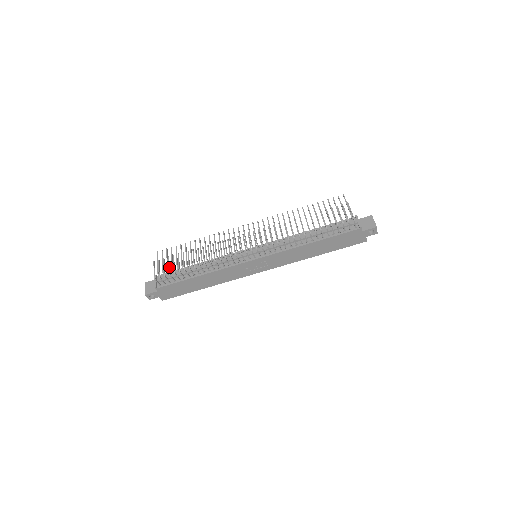
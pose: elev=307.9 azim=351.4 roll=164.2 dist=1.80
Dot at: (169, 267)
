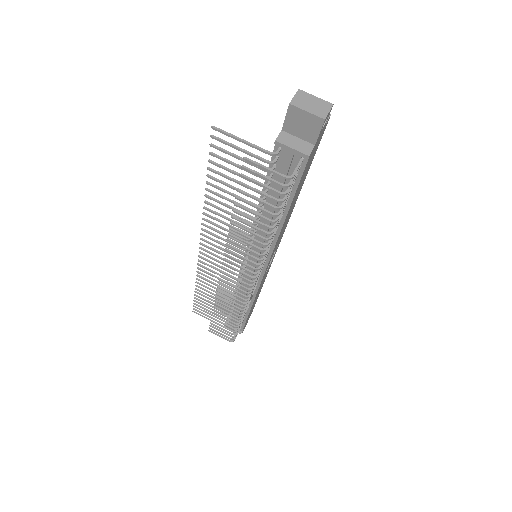
Dot at: (225, 331)
